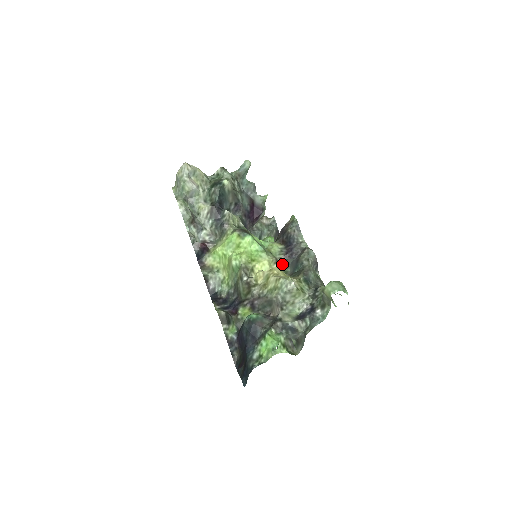
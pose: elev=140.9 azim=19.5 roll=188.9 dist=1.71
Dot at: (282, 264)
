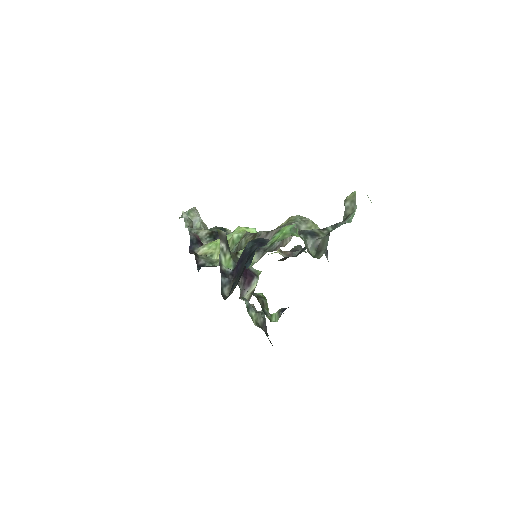
Dot at: (287, 256)
